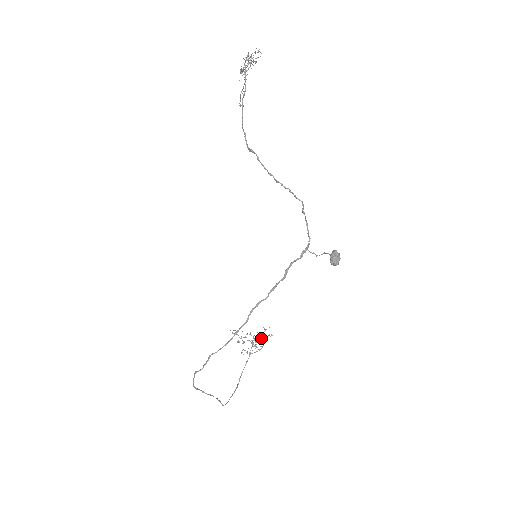
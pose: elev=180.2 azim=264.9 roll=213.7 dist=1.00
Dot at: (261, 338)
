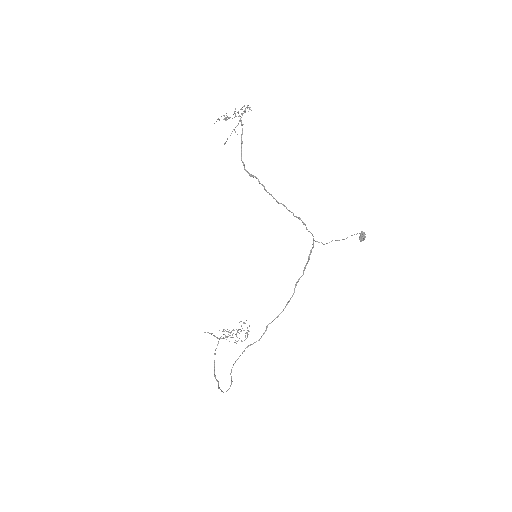
Dot at: occluded
